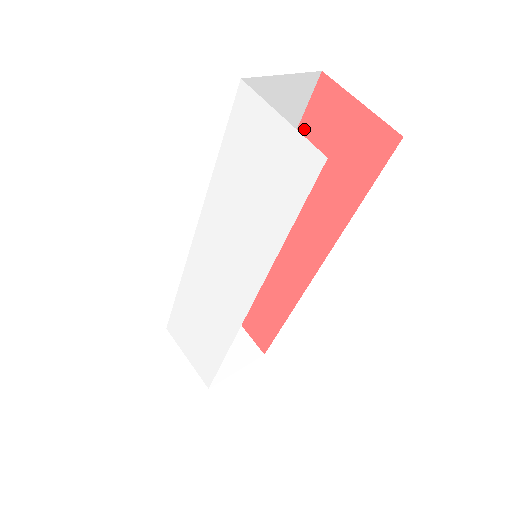
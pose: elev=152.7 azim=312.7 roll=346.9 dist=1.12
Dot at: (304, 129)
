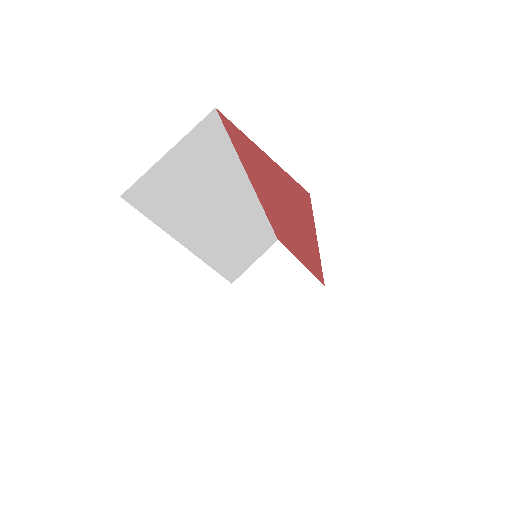
Dot at: (238, 149)
